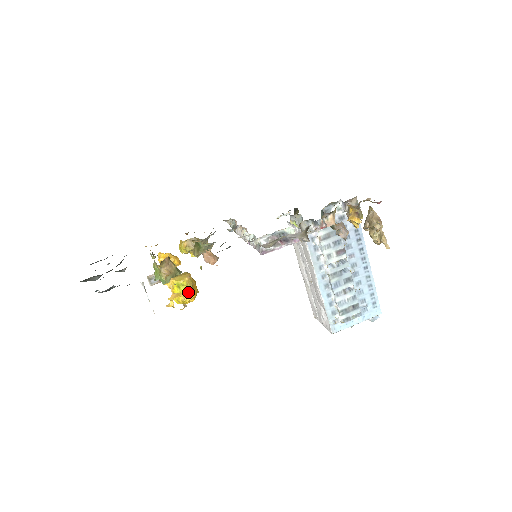
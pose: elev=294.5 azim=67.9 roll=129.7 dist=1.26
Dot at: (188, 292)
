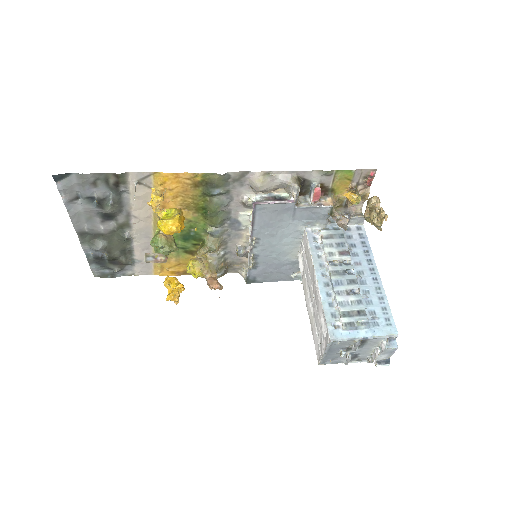
Dot at: (174, 217)
